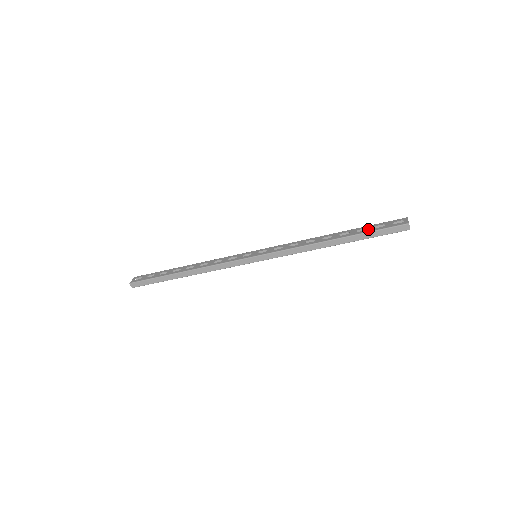
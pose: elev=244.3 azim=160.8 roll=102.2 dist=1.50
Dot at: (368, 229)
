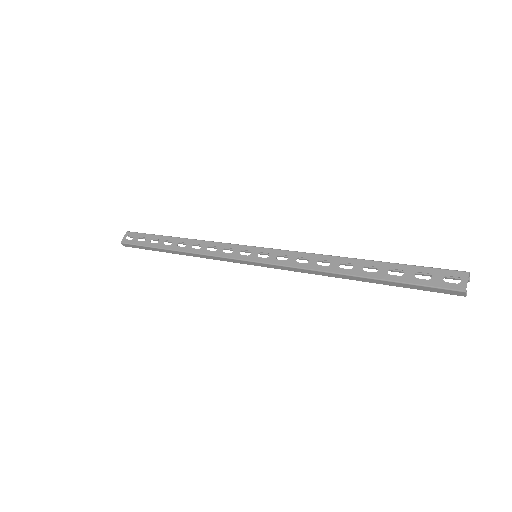
Dot at: (404, 275)
